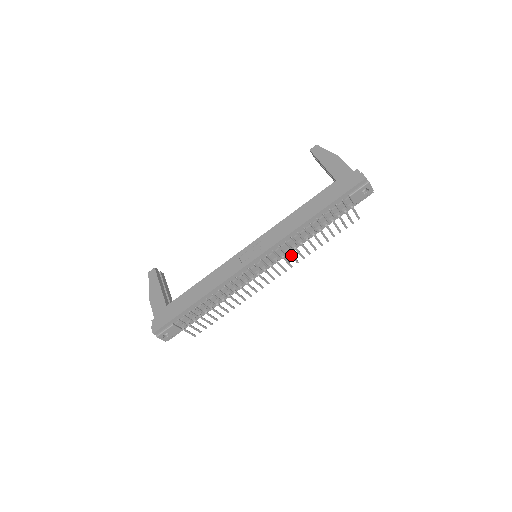
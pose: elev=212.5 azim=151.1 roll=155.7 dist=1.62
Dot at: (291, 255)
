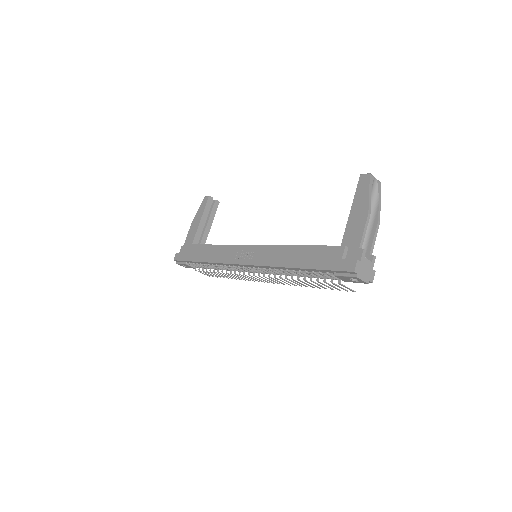
Dot at: (278, 279)
